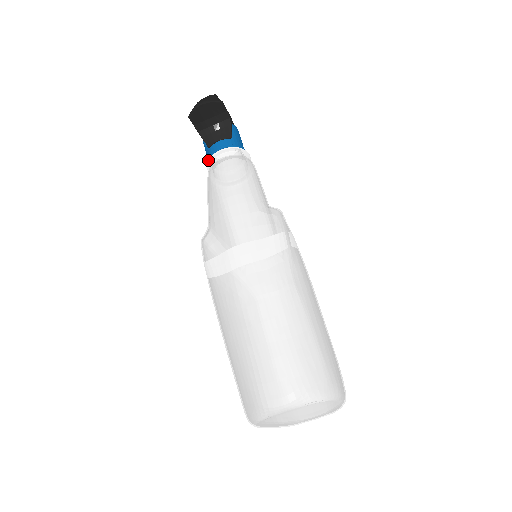
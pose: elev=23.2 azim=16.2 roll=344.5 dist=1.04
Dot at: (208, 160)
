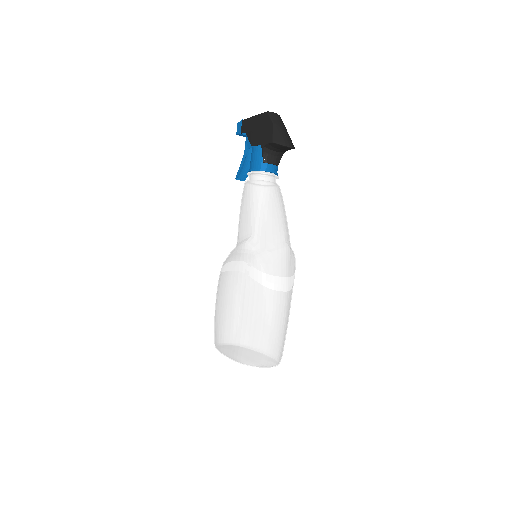
Dot at: (260, 172)
